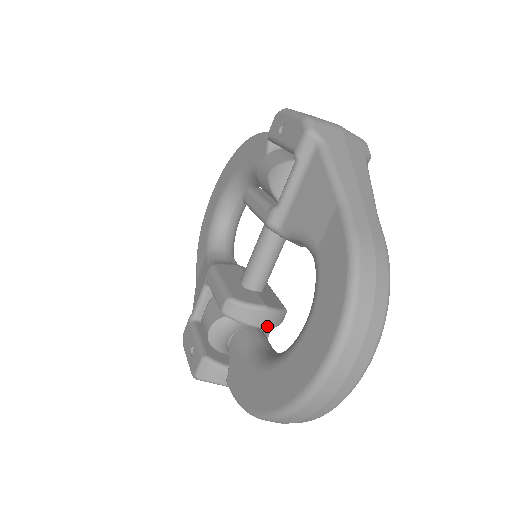
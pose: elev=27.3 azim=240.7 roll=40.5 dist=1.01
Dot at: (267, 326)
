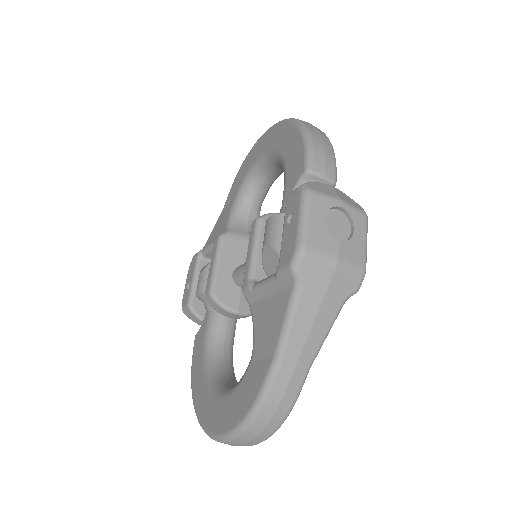
Dot at: (238, 318)
